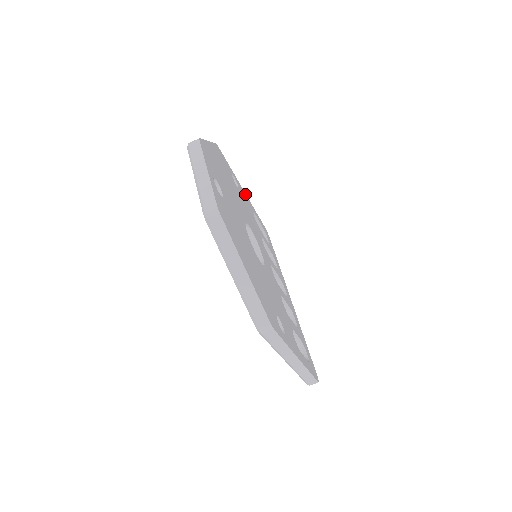
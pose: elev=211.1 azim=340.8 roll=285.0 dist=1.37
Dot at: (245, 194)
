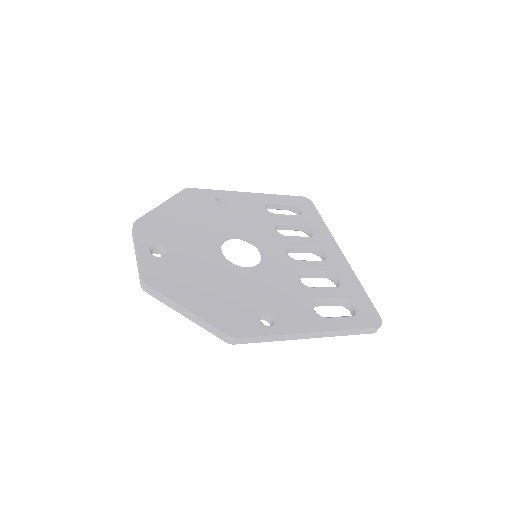
Dot at: (250, 194)
